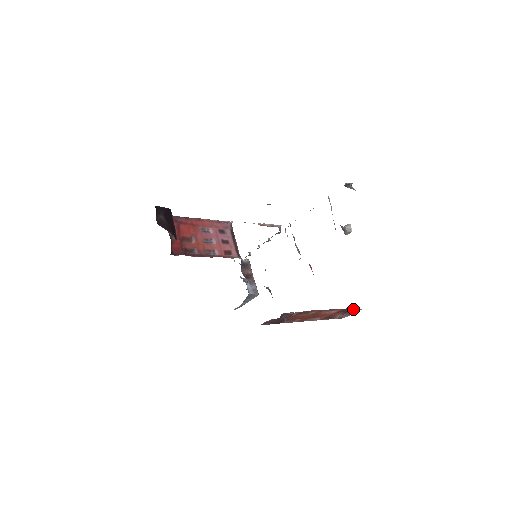
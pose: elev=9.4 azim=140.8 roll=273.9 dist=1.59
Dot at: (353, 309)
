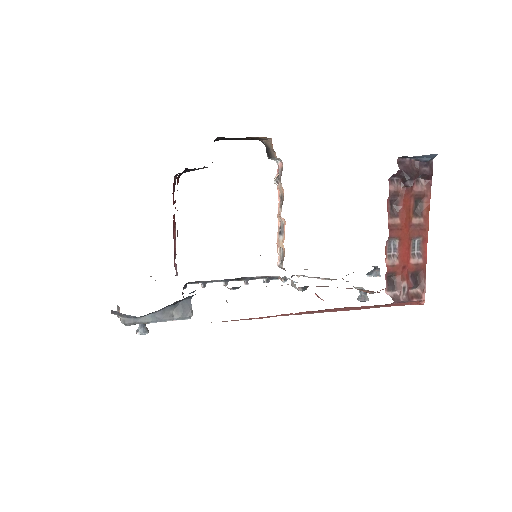
Dot at: (425, 283)
